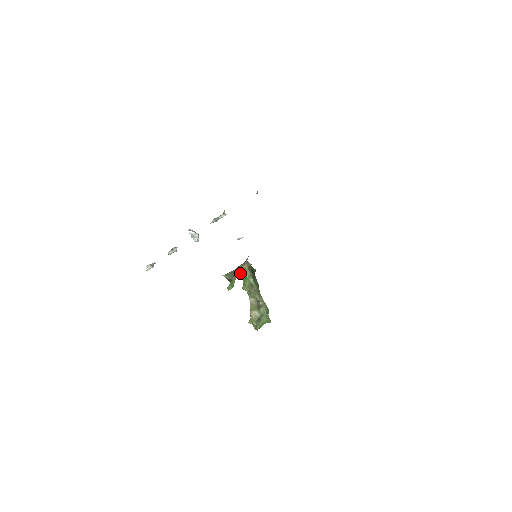
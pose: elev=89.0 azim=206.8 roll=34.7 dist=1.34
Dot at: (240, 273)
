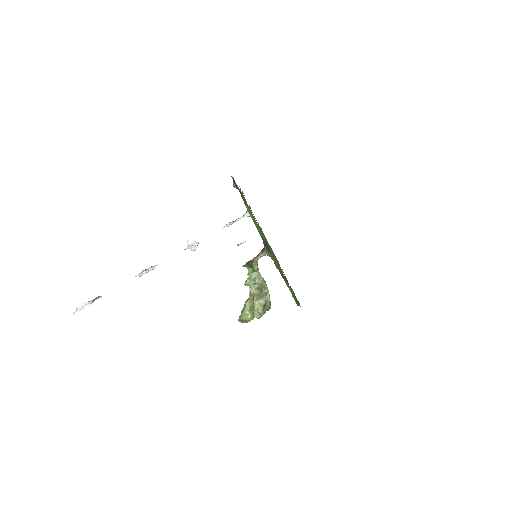
Dot at: occluded
